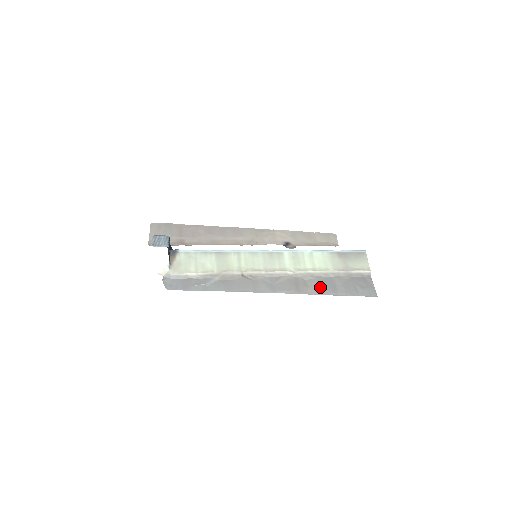
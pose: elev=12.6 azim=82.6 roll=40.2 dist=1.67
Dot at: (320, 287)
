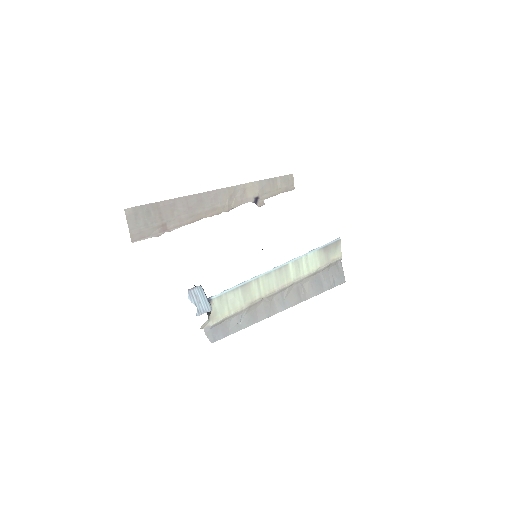
Dot at: (313, 289)
